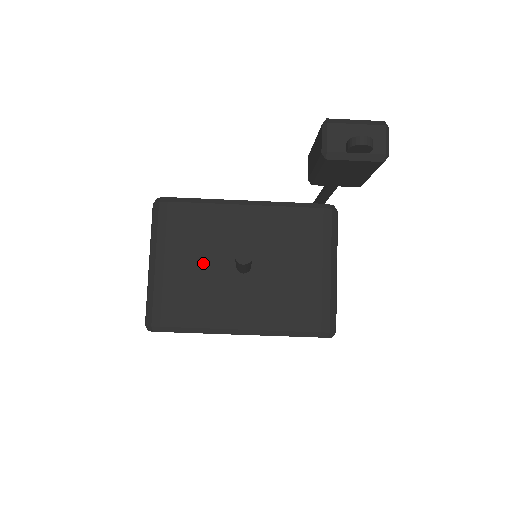
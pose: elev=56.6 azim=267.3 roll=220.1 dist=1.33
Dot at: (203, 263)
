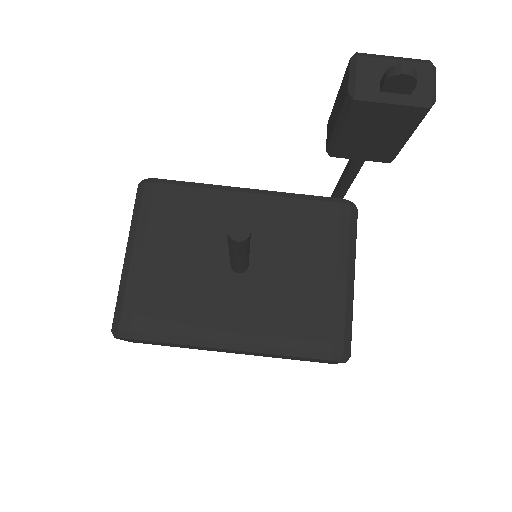
Dot at: (190, 257)
